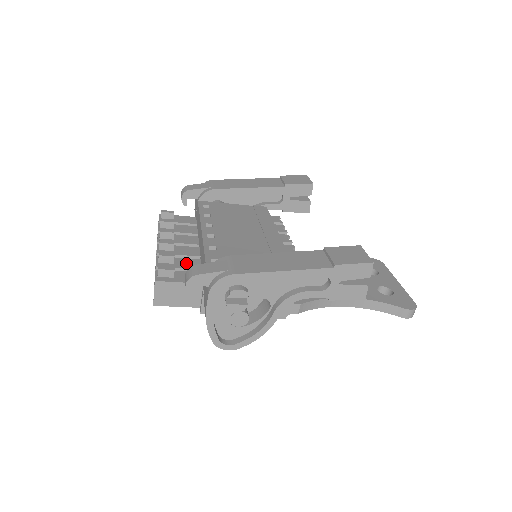
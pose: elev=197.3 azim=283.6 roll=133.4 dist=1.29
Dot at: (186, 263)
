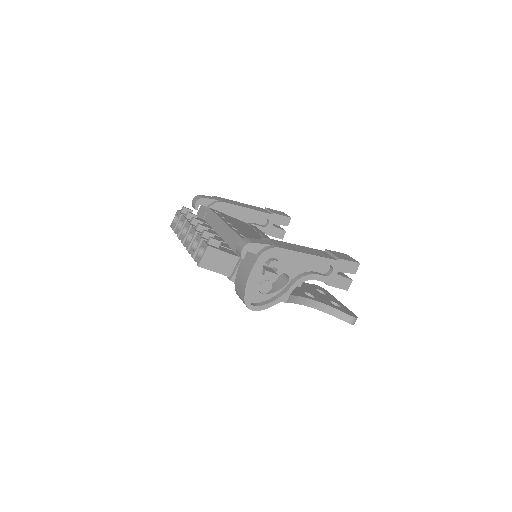
Dot at: occluded
